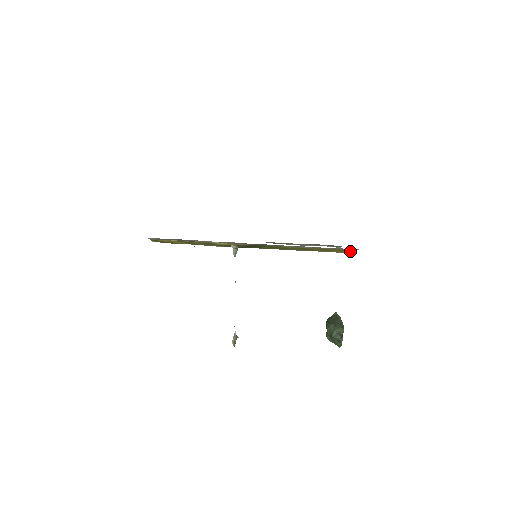
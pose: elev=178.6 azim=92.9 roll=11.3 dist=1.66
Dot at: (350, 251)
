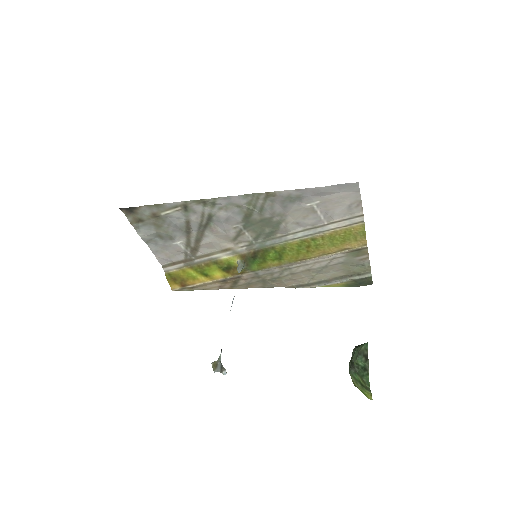
Dot at: (363, 236)
